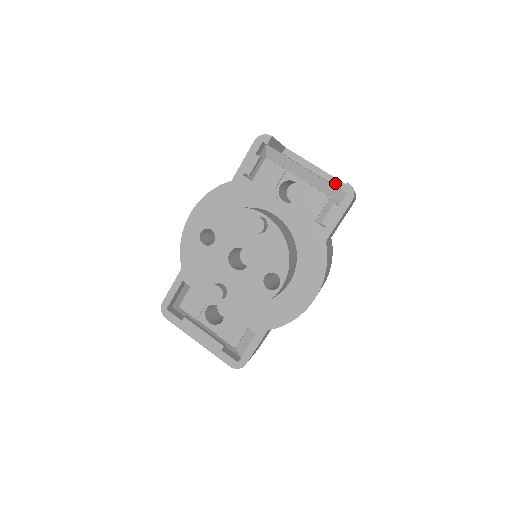
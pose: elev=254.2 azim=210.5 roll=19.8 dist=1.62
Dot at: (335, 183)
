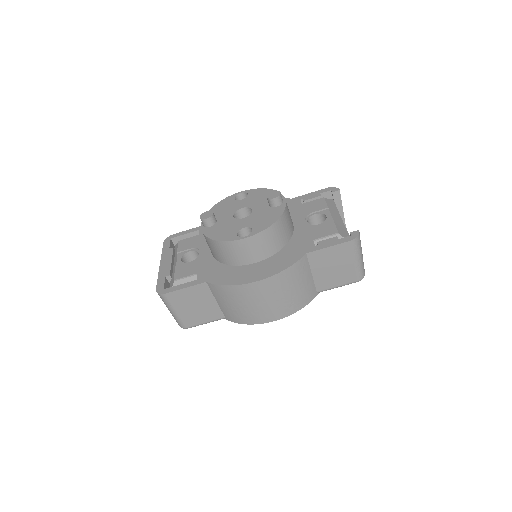
Dot at: occluded
